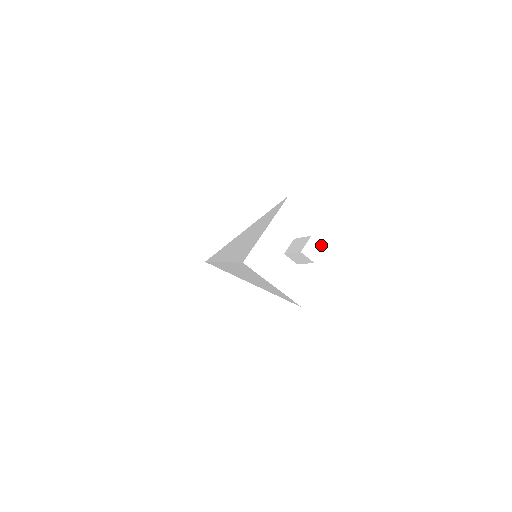
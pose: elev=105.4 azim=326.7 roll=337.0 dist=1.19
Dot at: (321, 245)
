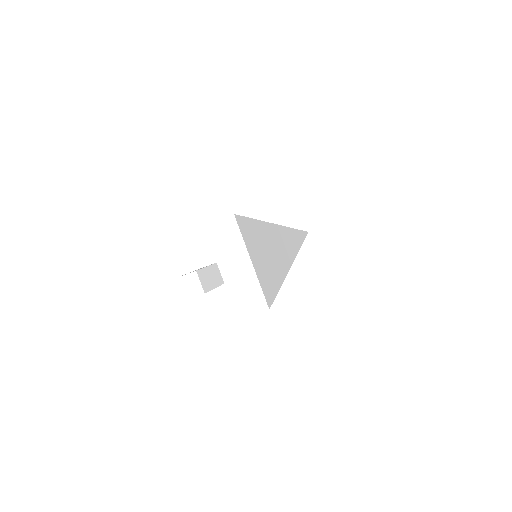
Dot at: (192, 274)
